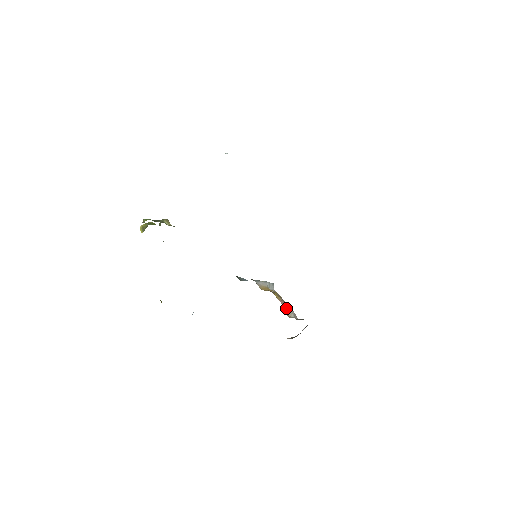
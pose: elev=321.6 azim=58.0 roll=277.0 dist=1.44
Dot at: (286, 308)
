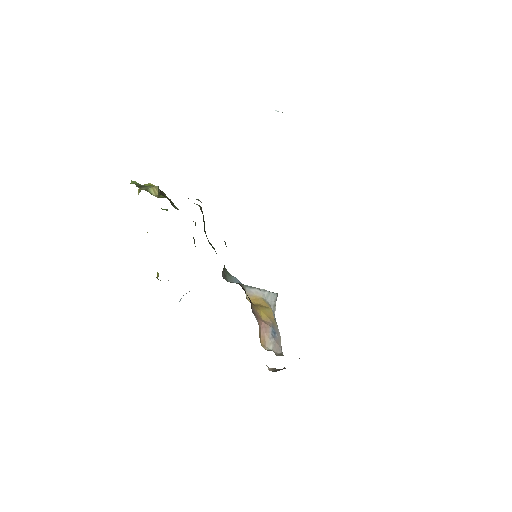
Dot at: (266, 335)
